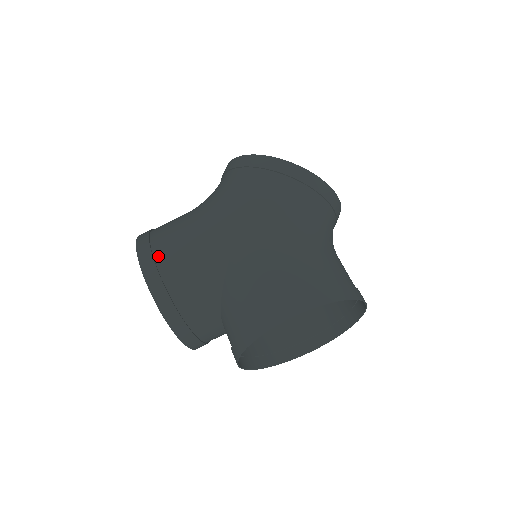
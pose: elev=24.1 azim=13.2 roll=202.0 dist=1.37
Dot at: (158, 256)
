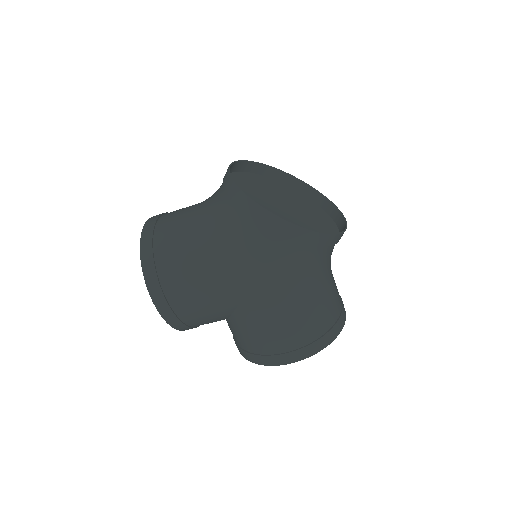
Dot at: (170, 297)
